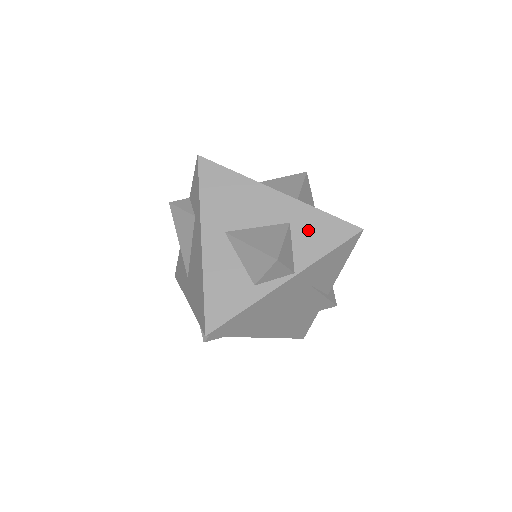
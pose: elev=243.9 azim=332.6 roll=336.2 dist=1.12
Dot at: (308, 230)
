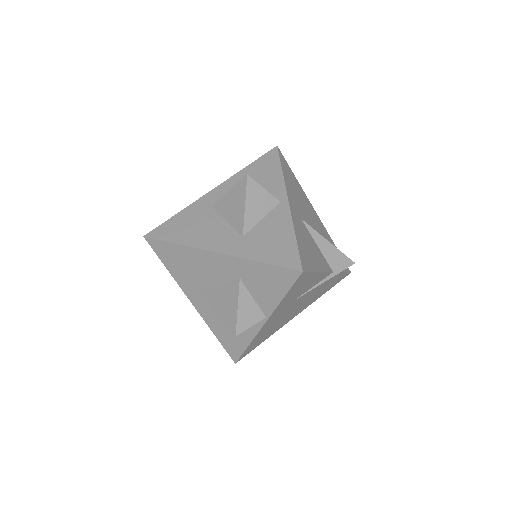
Dot at: (257, 282)
